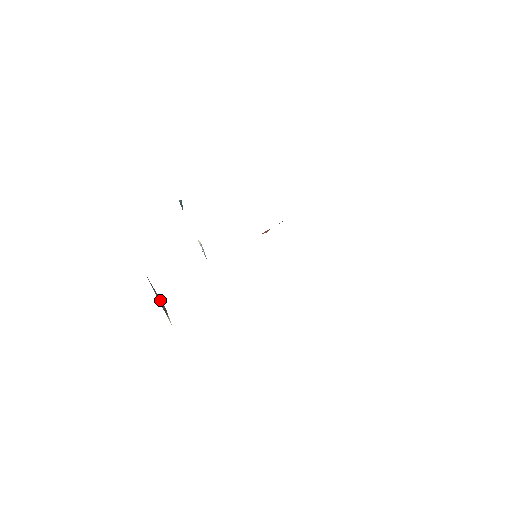
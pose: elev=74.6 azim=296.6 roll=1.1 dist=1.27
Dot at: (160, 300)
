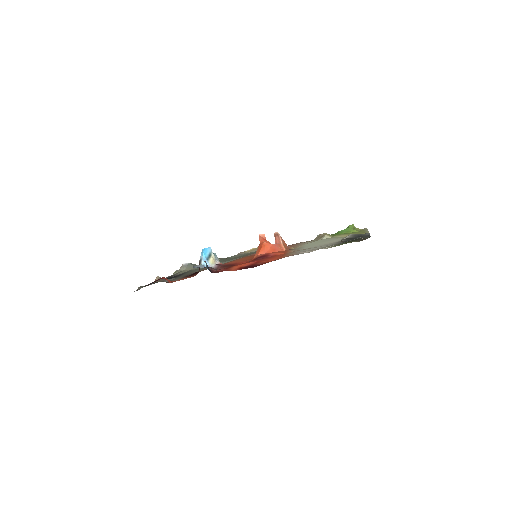
Dot at: occluded
